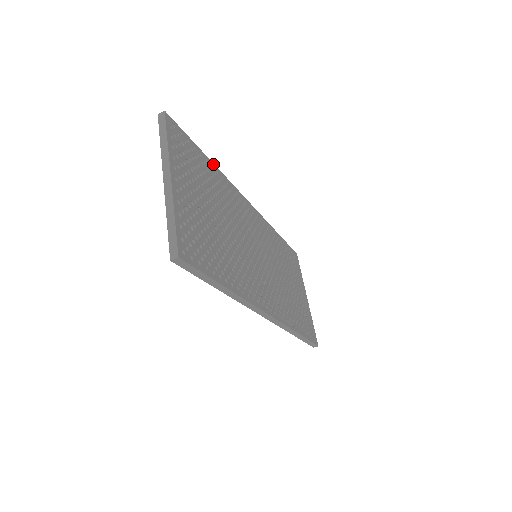
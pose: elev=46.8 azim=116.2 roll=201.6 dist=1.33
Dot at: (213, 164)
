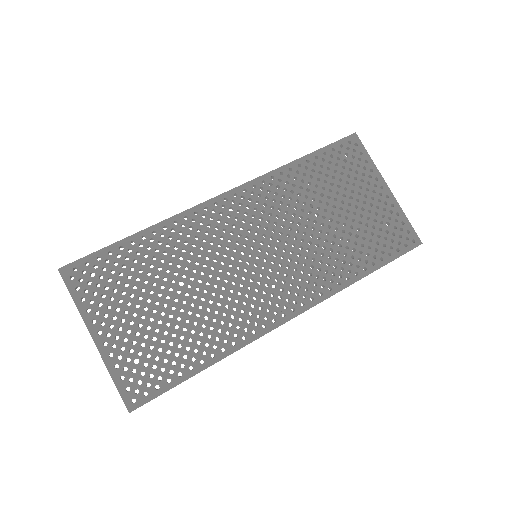
Dot at: (145, 231)
